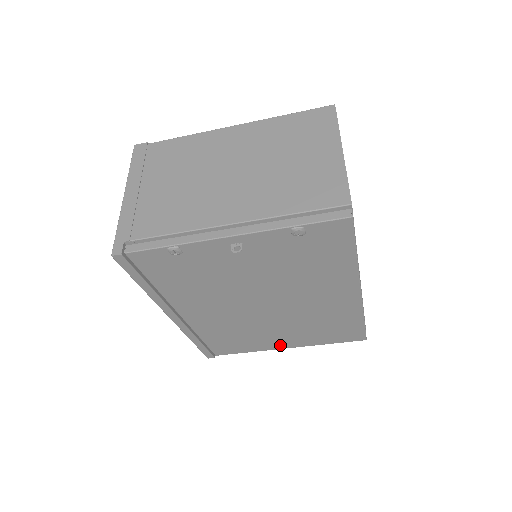
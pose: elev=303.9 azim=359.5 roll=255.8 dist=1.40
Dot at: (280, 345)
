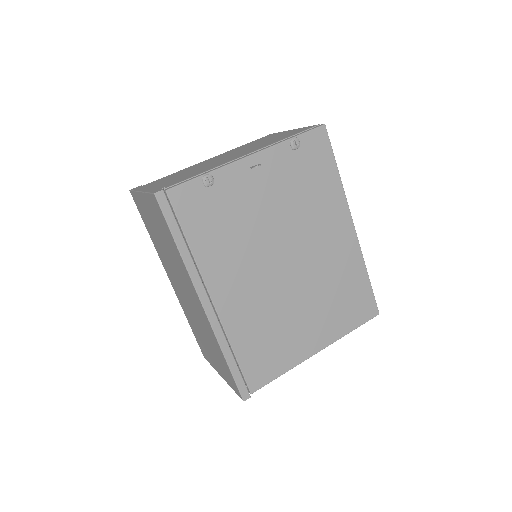
Dot at: (310, 347)
